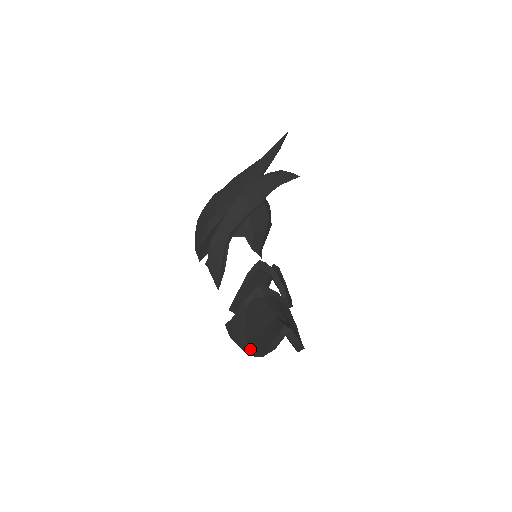
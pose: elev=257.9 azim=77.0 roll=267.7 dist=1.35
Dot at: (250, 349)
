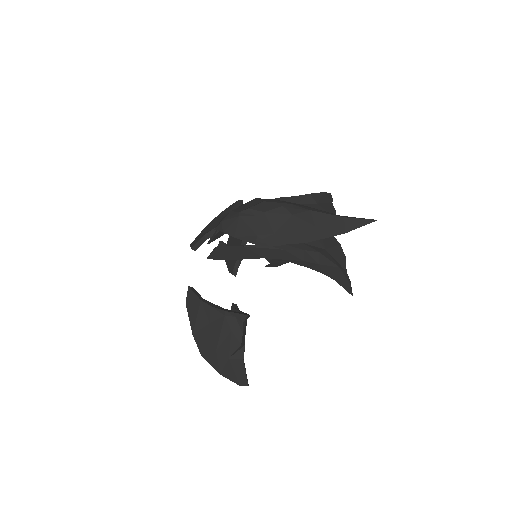
Dot at: (200, 342)
